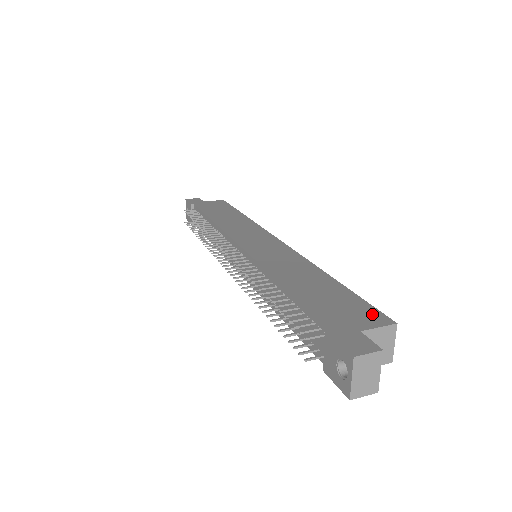
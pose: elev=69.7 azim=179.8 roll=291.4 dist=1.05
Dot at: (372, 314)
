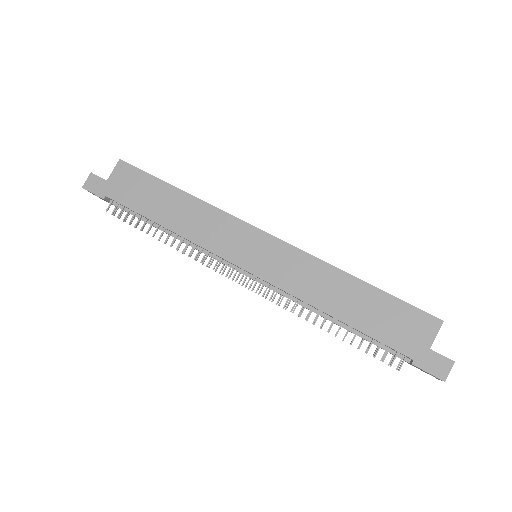
Dot at: (423, 320)
